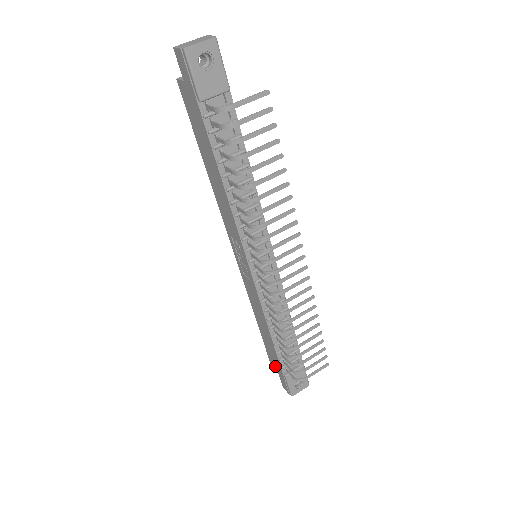
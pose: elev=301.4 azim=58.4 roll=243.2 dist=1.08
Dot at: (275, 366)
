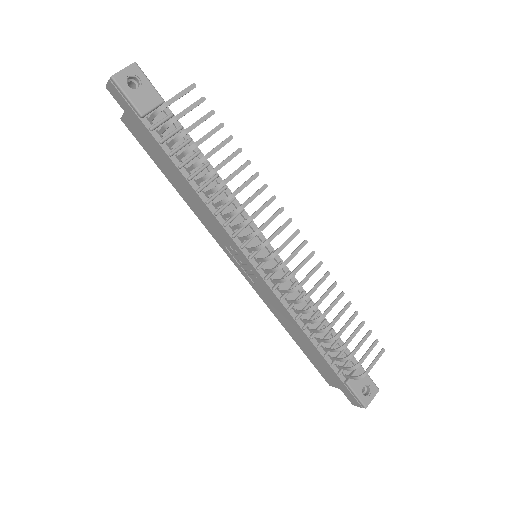
Dot at: (333, 381)
